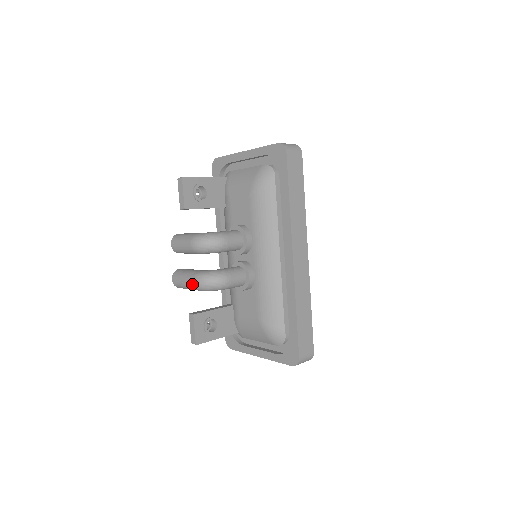
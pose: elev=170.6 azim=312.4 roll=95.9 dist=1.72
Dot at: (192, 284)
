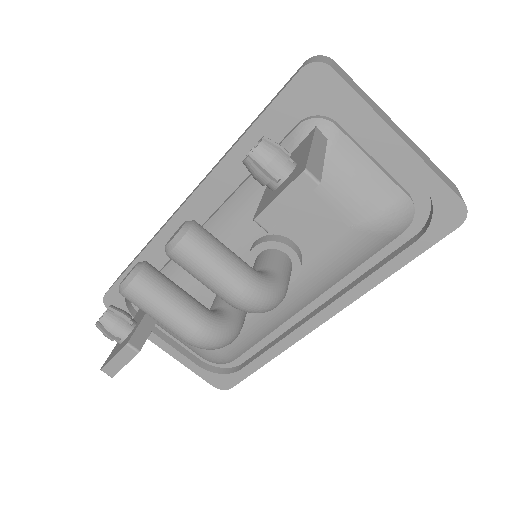
Dot at: (182, 336)
